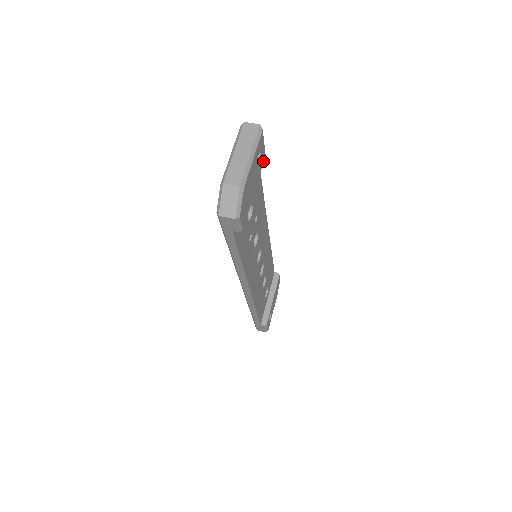
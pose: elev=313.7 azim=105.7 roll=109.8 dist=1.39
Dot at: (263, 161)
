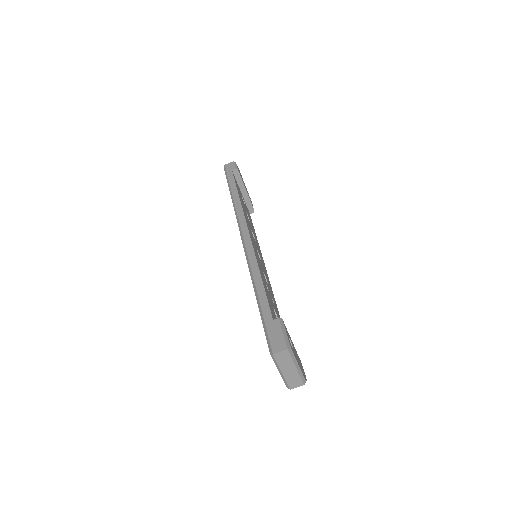
Dot at: (284, 324)
